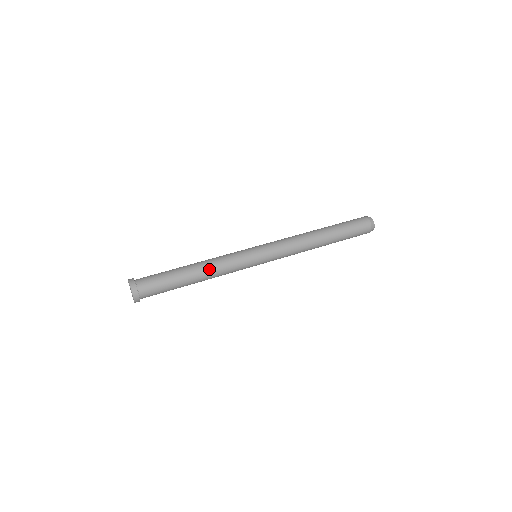
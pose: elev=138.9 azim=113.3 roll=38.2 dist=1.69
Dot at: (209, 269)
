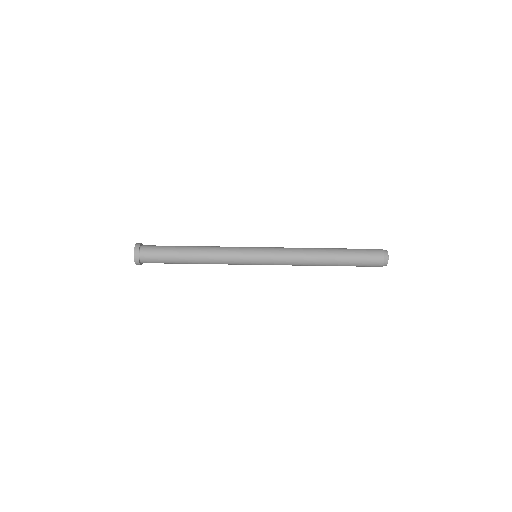
Dot at: (206, 262)
